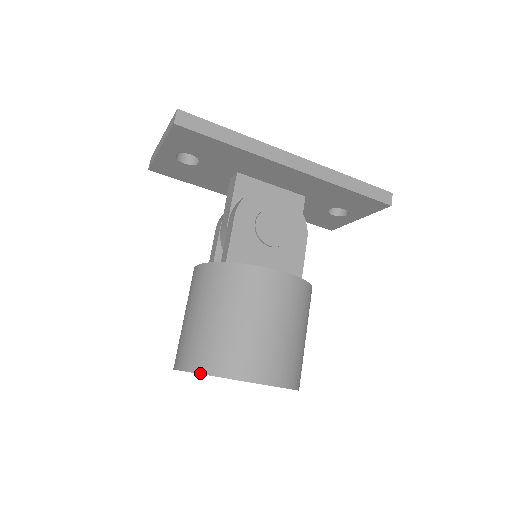
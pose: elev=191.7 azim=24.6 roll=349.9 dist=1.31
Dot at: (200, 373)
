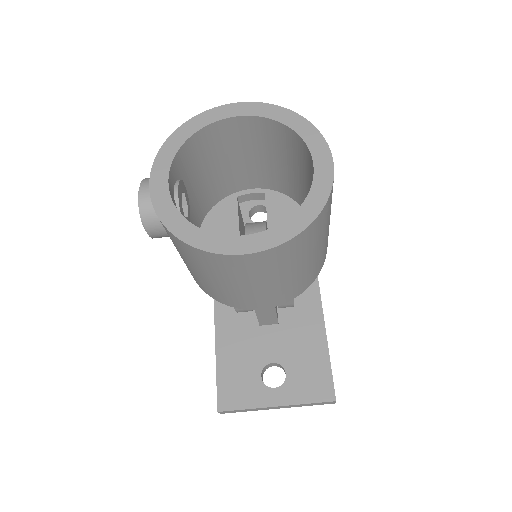
Dot at: (288, 109)
